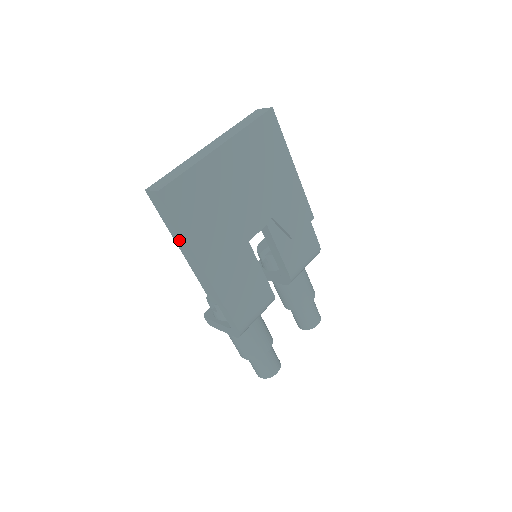
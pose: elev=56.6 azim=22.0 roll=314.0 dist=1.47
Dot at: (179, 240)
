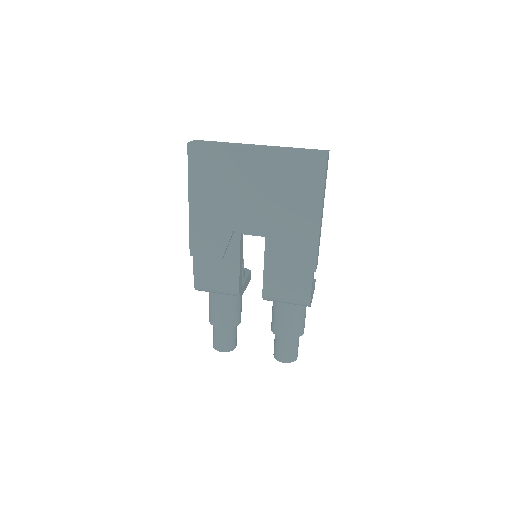
Dot at: occluded
